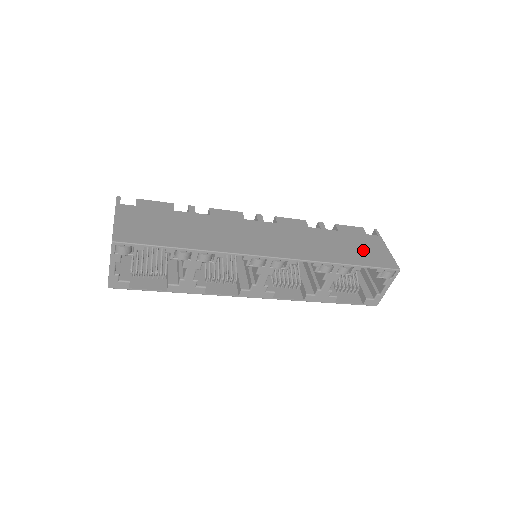
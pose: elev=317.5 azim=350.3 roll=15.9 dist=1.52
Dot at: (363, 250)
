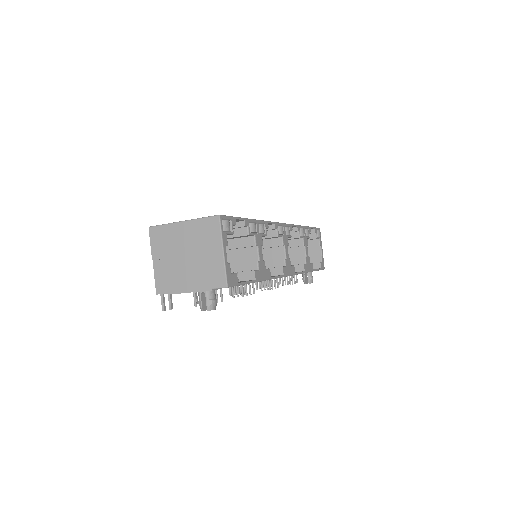
Dot at: occluded
